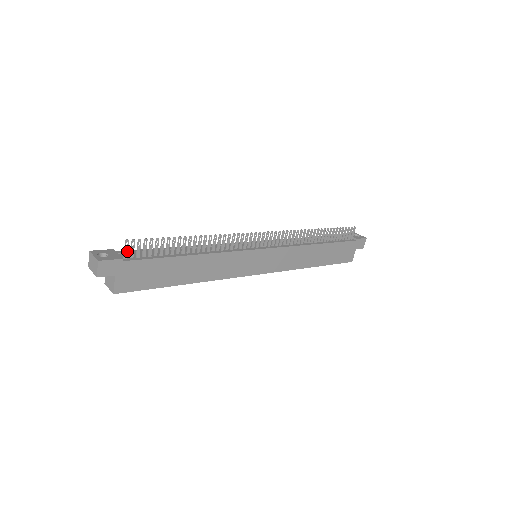
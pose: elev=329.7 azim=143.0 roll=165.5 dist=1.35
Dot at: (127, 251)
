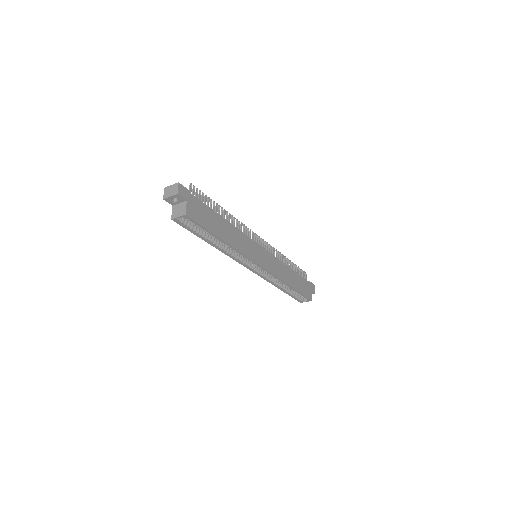
Dot at: (191, 191)
